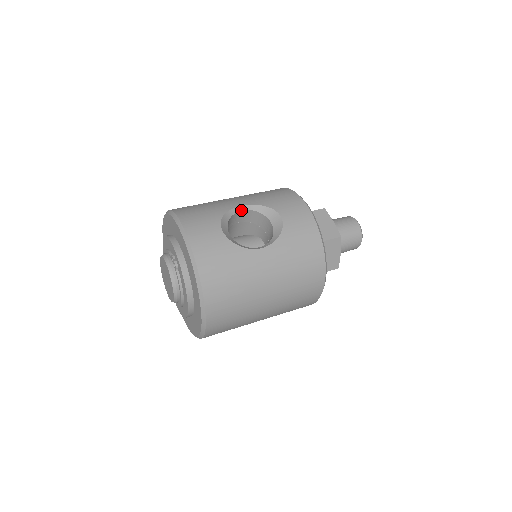
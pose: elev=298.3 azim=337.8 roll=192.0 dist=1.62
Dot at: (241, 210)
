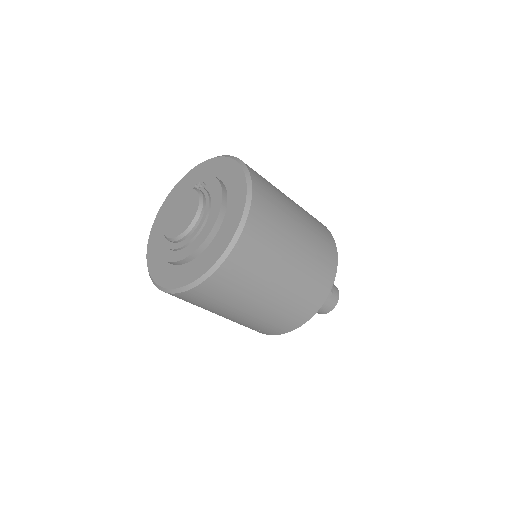
Dot at: occluded
